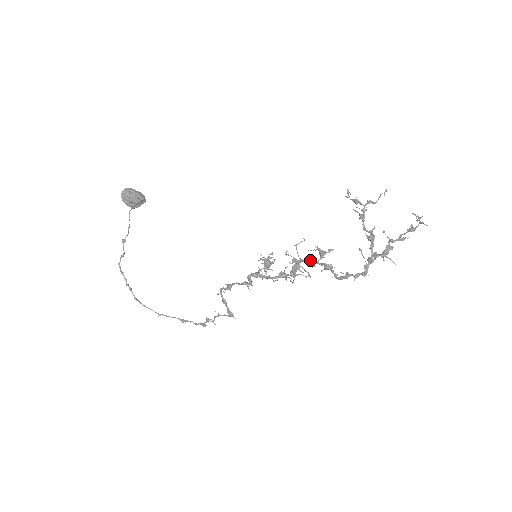
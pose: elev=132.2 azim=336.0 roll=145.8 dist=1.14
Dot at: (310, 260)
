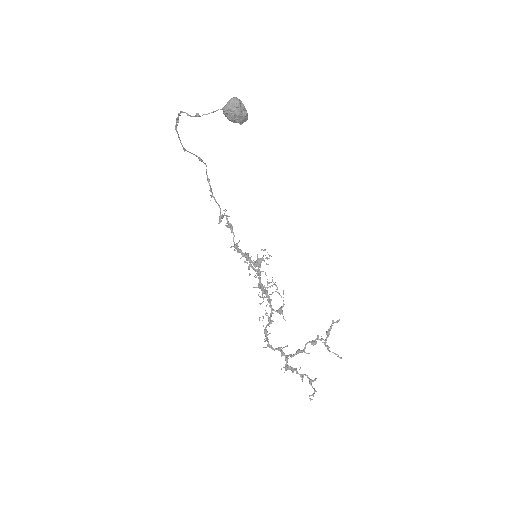
Dot at: occluded
